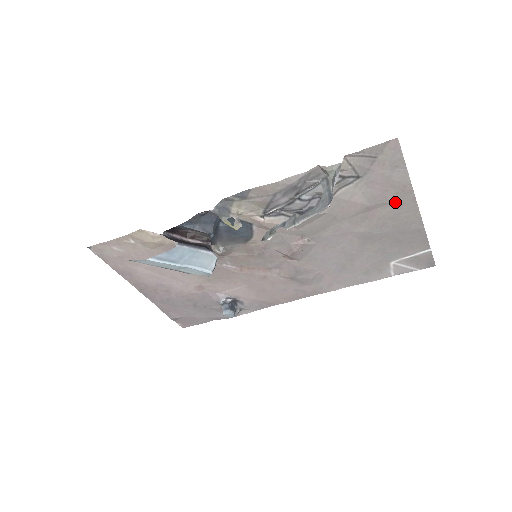
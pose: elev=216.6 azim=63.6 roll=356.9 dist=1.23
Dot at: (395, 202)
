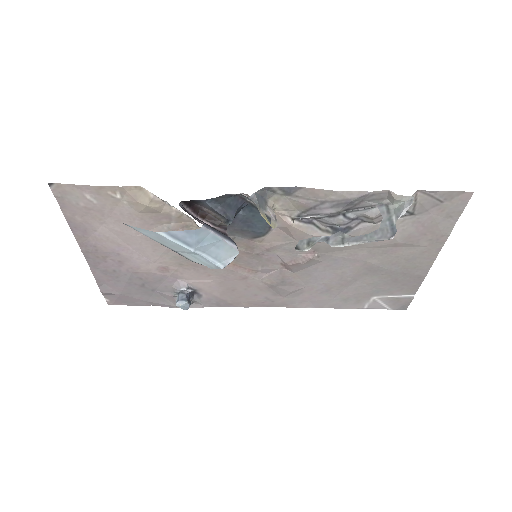
Dot at: (422, 247)
